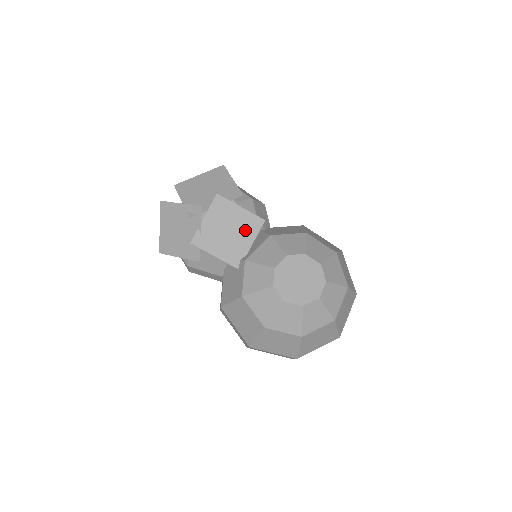
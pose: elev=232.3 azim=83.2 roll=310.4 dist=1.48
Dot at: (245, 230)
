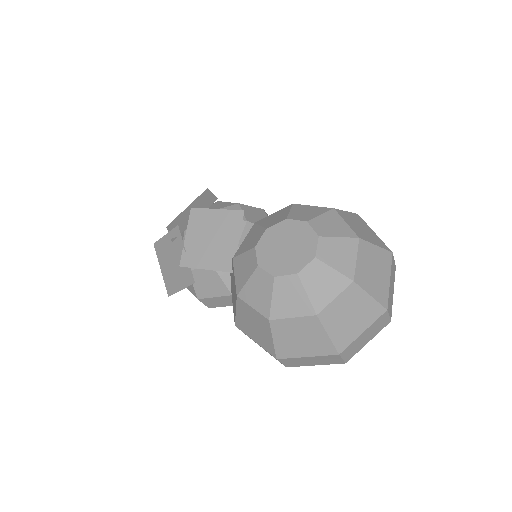
Dot at: (227, 230)
